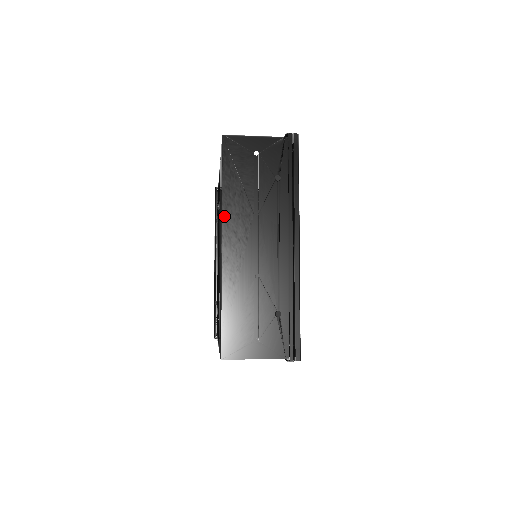
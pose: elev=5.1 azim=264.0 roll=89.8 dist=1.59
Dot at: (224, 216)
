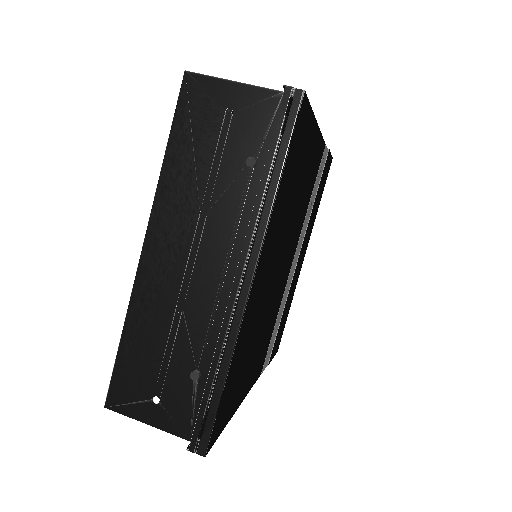
Dot at: (156, 204)
